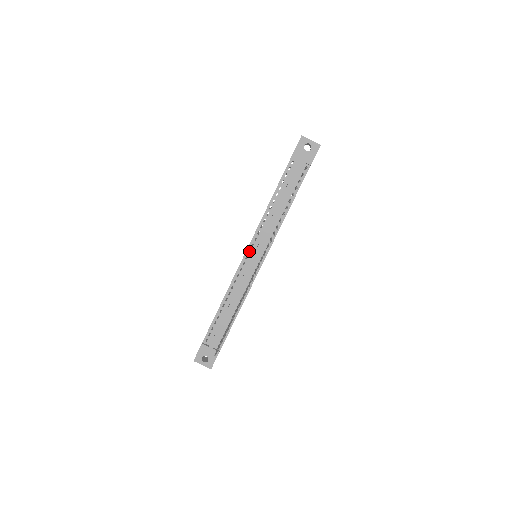
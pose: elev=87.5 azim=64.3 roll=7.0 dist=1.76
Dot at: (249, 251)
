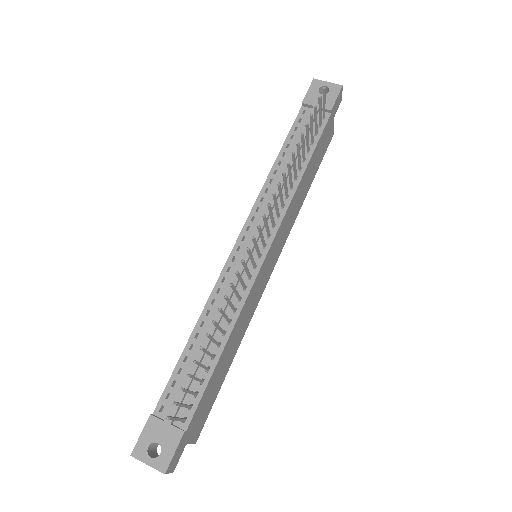
Dot at: occluded
